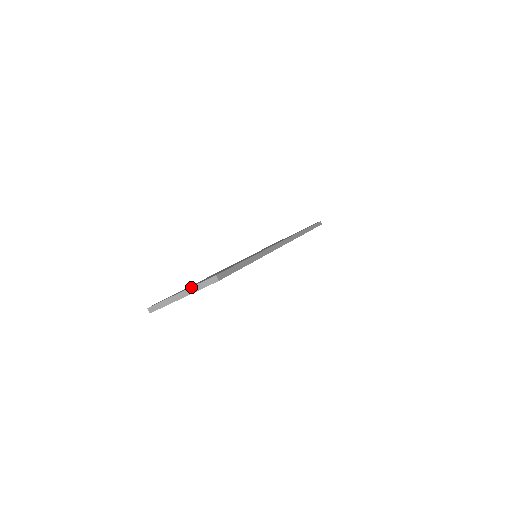
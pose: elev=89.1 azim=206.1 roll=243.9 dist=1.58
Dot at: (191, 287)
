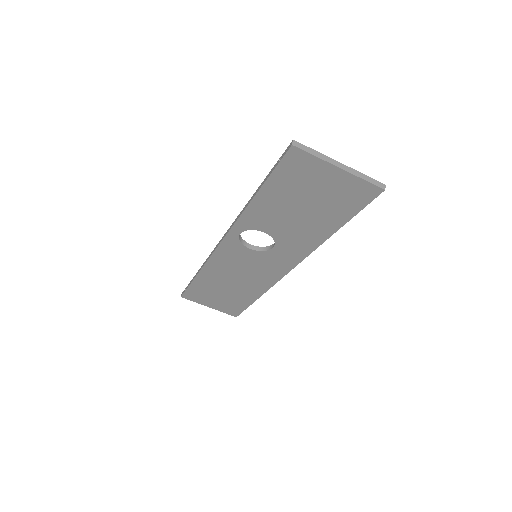
Dot at: (356, 170)
